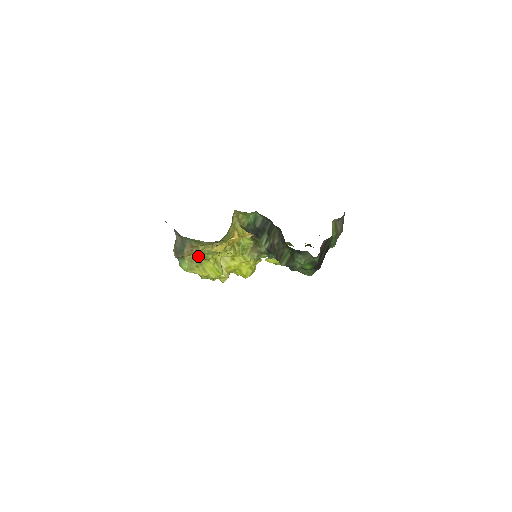
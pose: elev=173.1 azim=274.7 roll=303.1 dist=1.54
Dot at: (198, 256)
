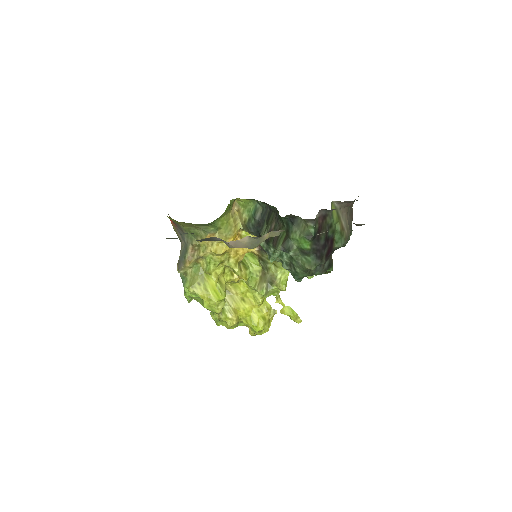
Dot at: (200, 269)
